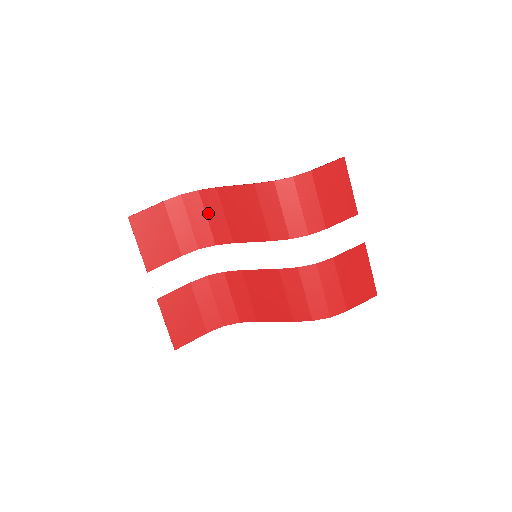
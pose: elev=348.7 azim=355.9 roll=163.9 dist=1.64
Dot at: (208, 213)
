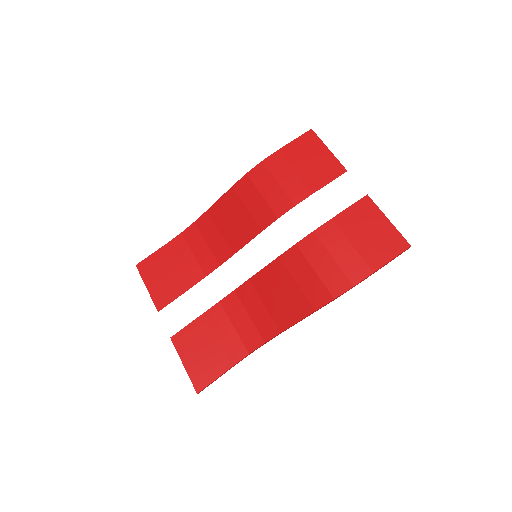
Dot at: (206, 238)
